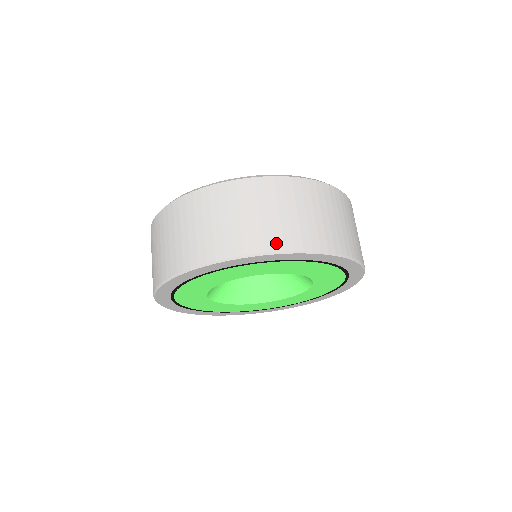
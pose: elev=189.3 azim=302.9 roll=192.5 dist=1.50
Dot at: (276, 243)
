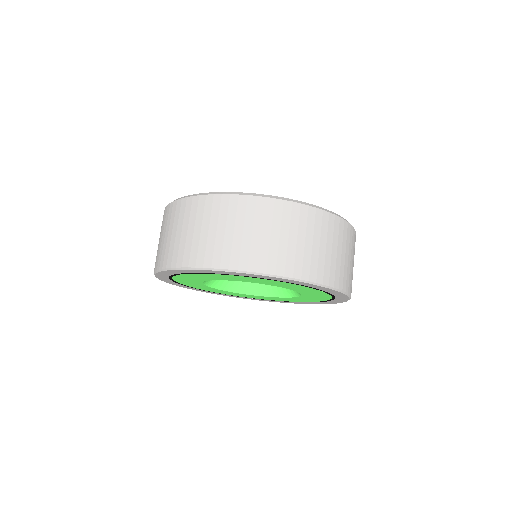
Dot at: (168, 261)
